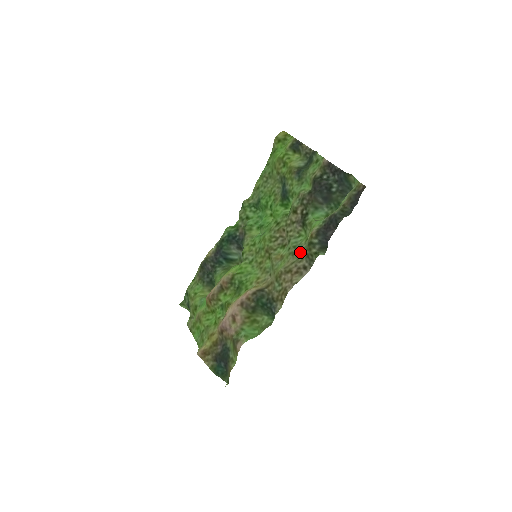
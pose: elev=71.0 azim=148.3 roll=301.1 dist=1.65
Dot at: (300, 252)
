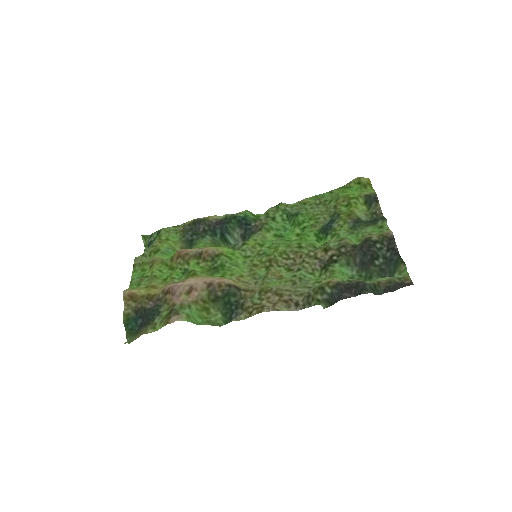
Dot at: (303, 287)
